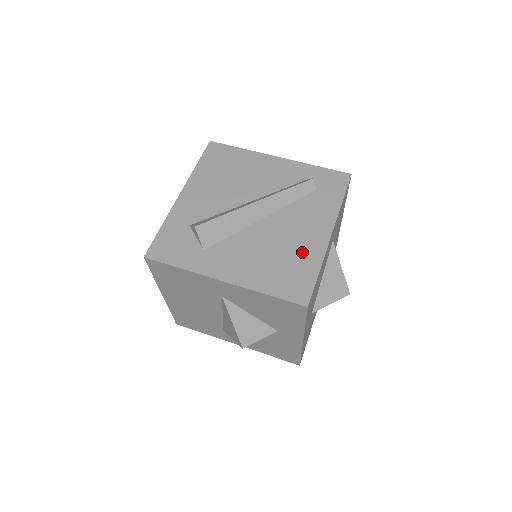
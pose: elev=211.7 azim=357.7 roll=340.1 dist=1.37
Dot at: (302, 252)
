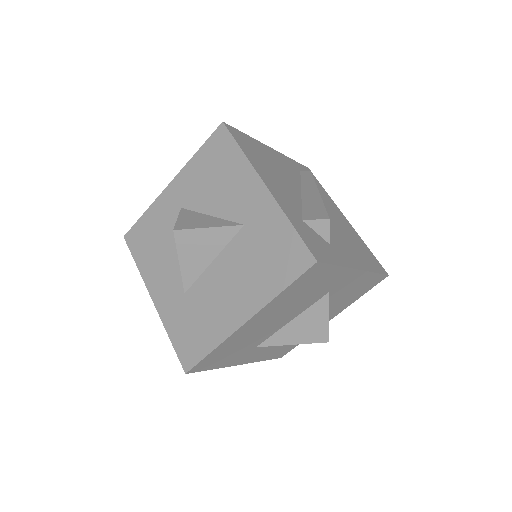
Dot at: (353, 234)
